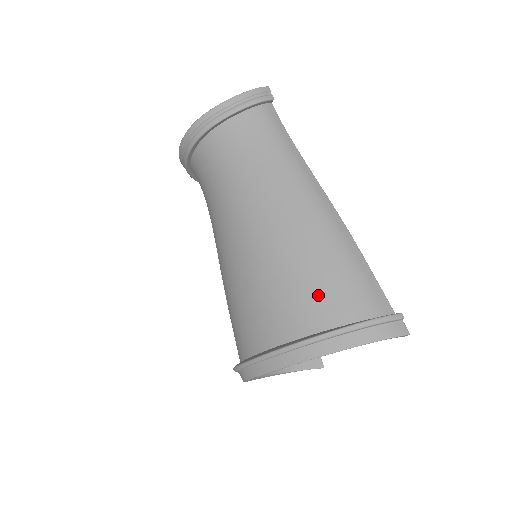
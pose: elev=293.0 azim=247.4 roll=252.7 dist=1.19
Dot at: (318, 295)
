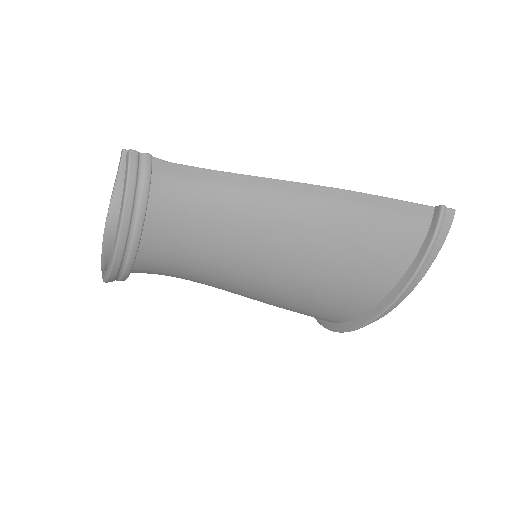
Dot at: (379, 262)
